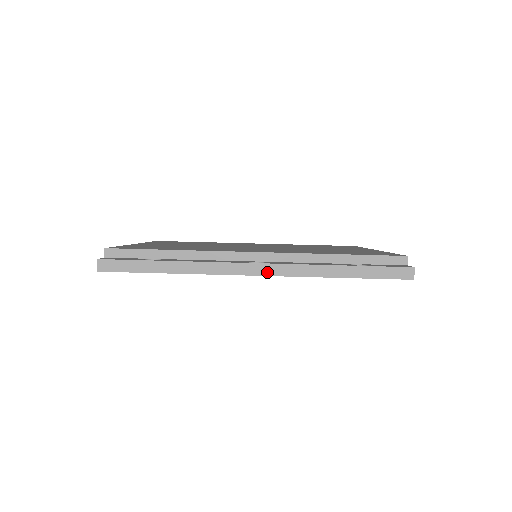
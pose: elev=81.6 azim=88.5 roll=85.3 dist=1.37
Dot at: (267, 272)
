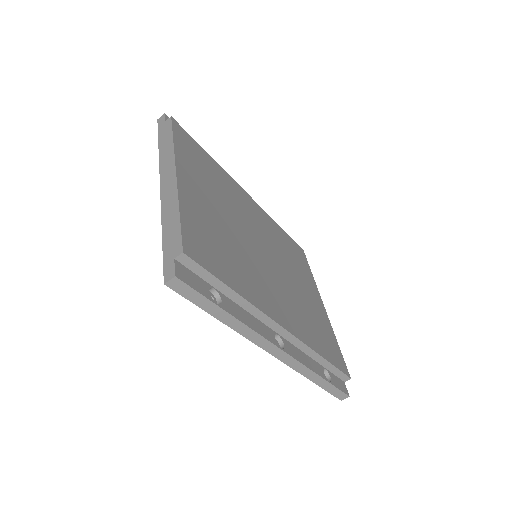
Dot at: (281, 357)
